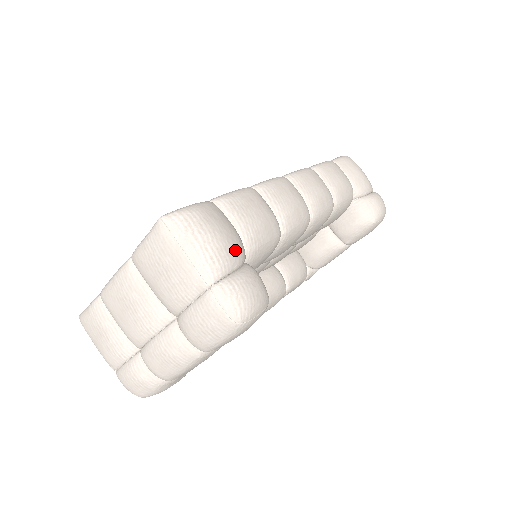
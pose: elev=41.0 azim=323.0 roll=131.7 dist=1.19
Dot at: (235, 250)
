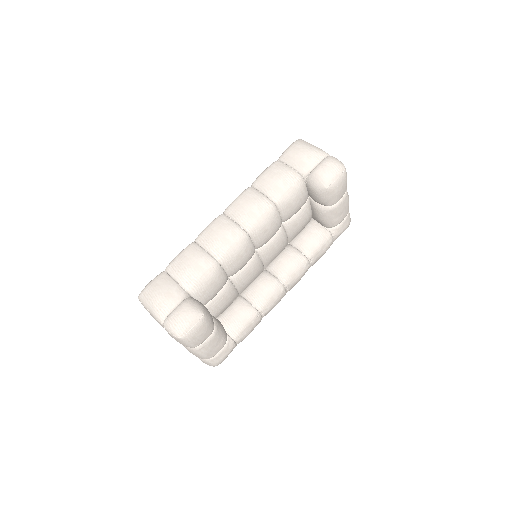
Dot at: (170, 298)
